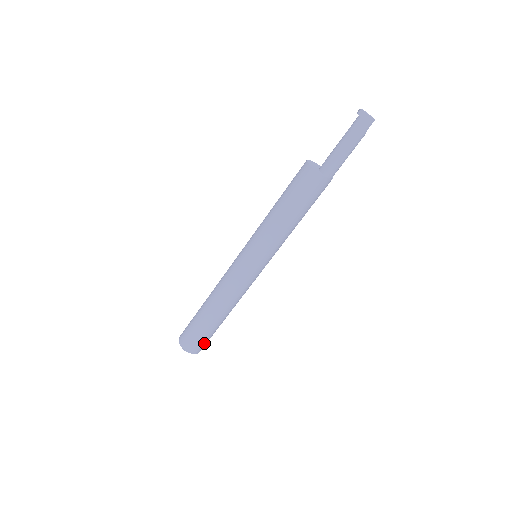
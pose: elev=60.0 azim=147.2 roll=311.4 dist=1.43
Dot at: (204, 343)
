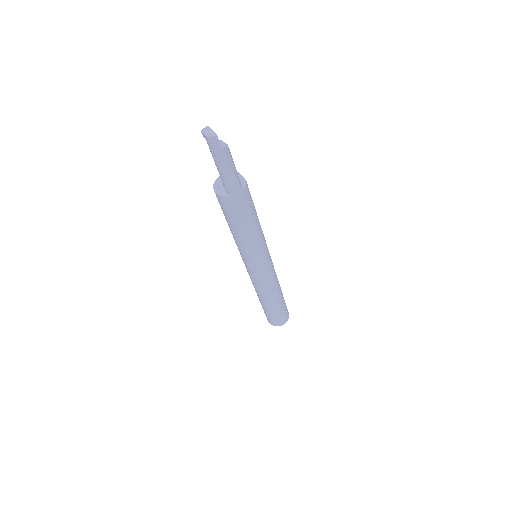
Dot at: (282, 317)
